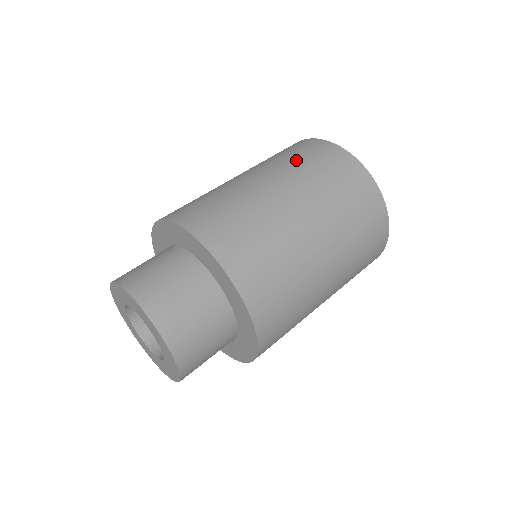
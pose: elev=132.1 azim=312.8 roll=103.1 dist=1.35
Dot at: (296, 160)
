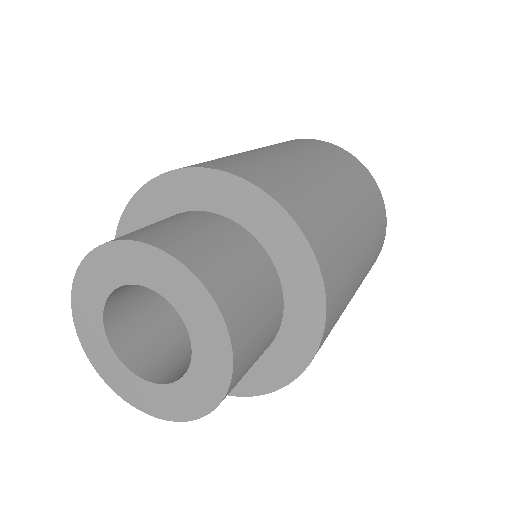
Dot at: (308, 147)
